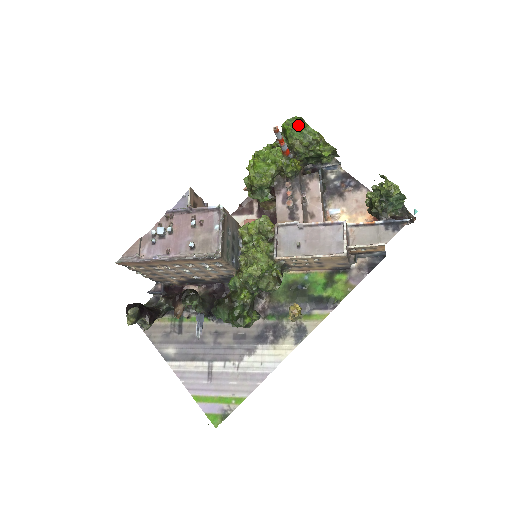
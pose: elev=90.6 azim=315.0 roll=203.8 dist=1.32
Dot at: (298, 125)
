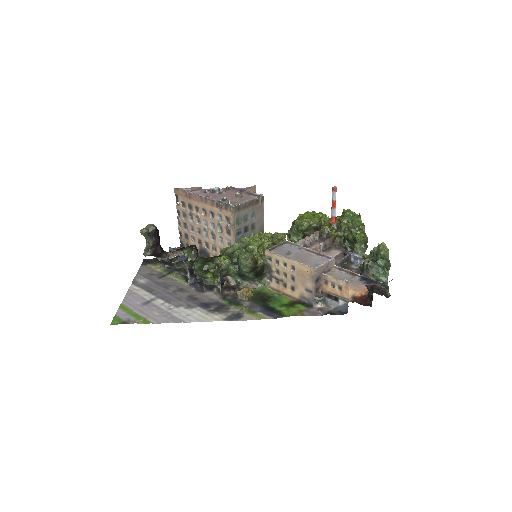
Dot at: (354, 216)
